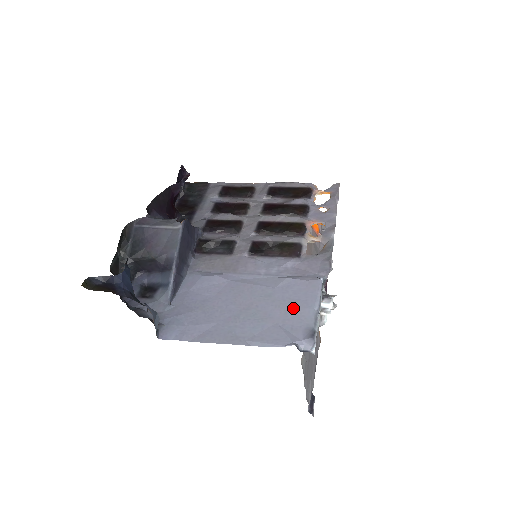
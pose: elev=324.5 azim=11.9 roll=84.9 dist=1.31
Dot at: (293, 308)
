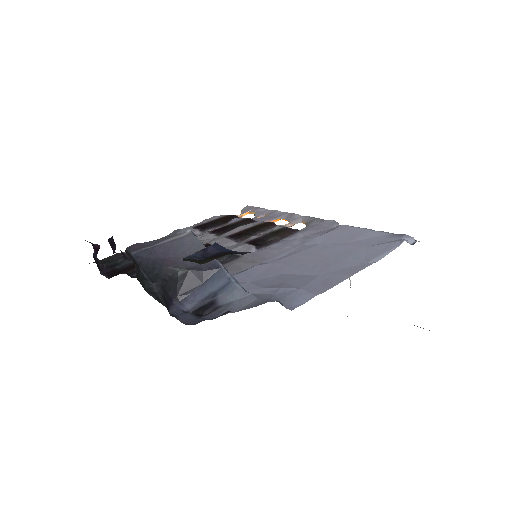
Dot at: (357, 239)
